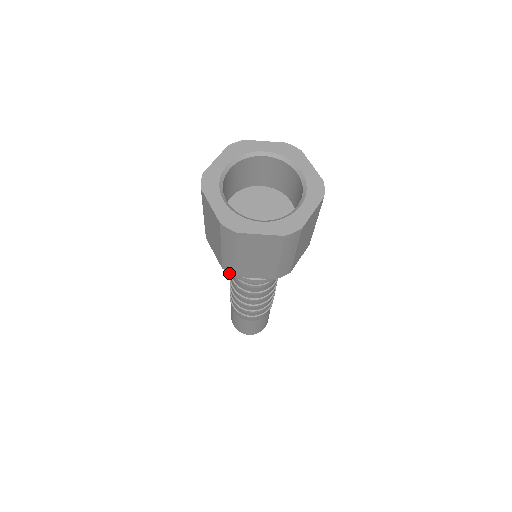
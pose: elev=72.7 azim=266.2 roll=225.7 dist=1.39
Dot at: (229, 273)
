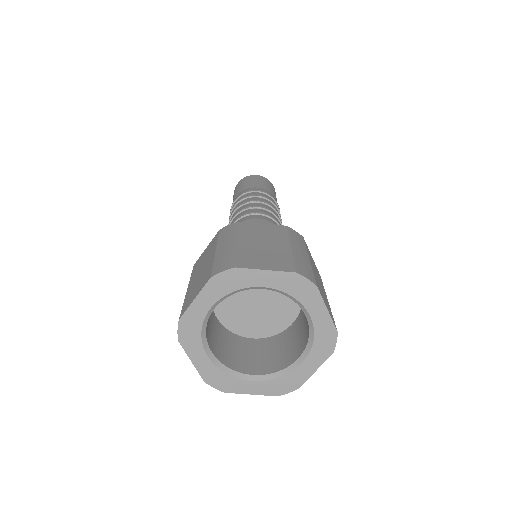
Dot at: occluded
